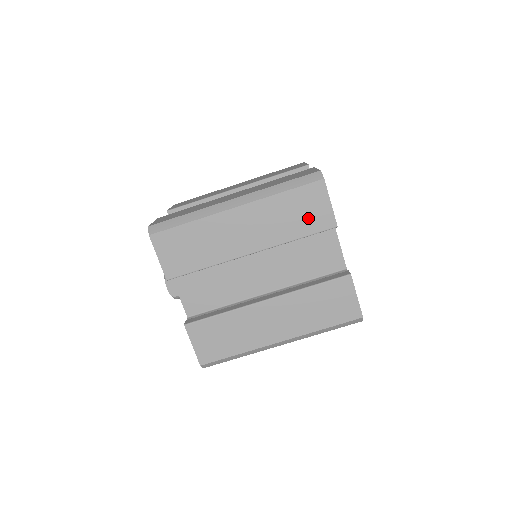
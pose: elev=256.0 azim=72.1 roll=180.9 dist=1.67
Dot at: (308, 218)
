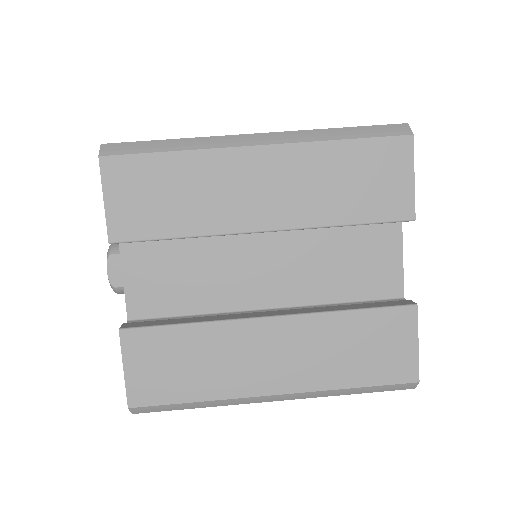
Dot at: (372, 194)
